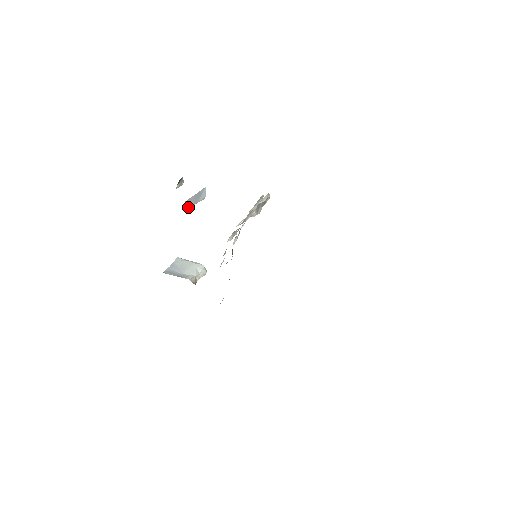
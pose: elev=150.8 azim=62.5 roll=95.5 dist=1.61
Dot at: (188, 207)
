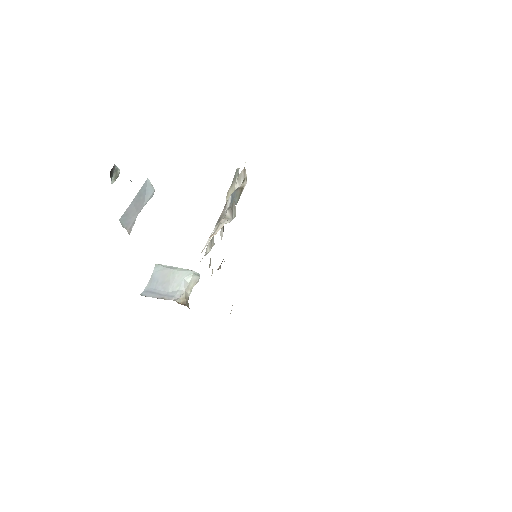
Dot at: (128, 224)
